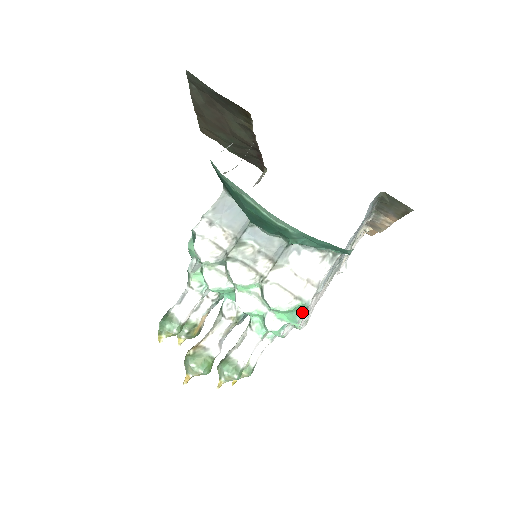
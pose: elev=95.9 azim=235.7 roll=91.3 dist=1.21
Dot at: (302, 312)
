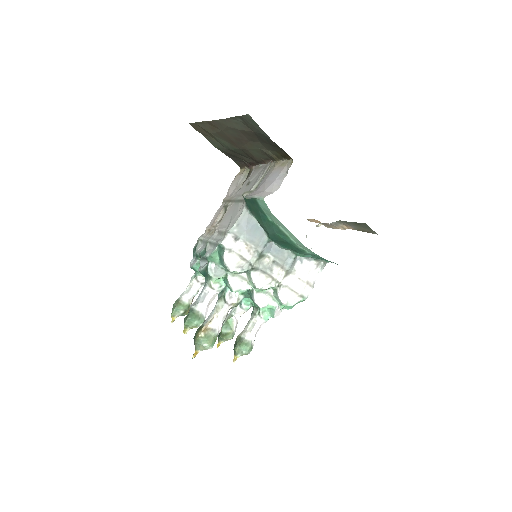
Dot at: occluded
